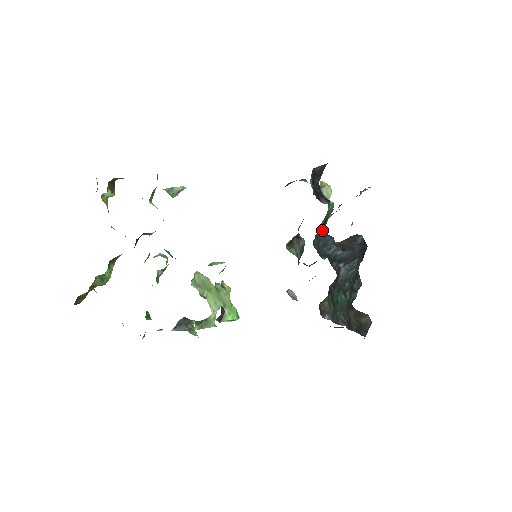
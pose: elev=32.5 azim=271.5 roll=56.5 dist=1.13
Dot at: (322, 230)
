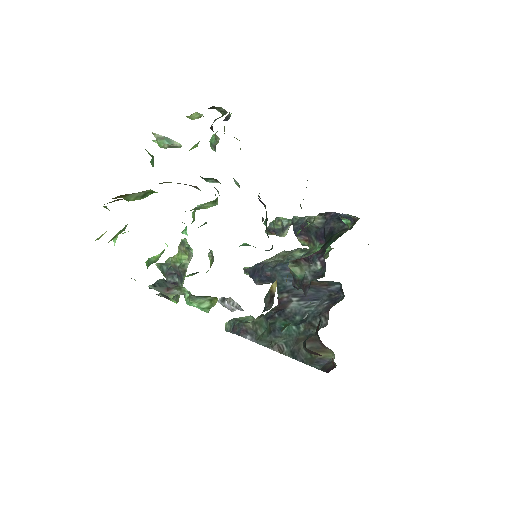
Dot at: occluded
